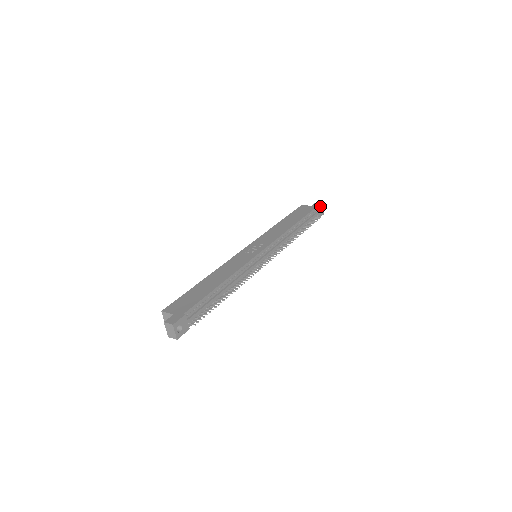
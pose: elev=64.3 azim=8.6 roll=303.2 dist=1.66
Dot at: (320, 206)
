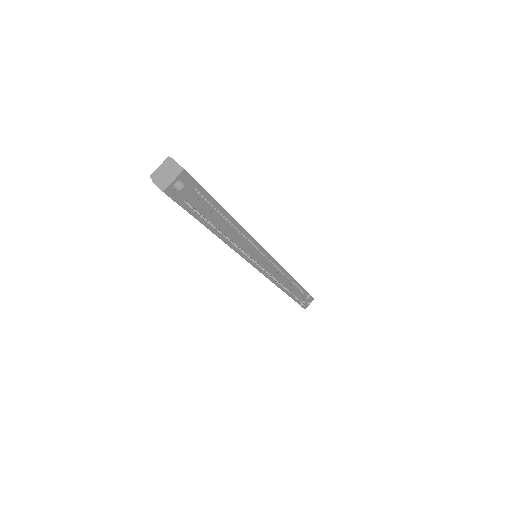
Dot at: (312, 298)
